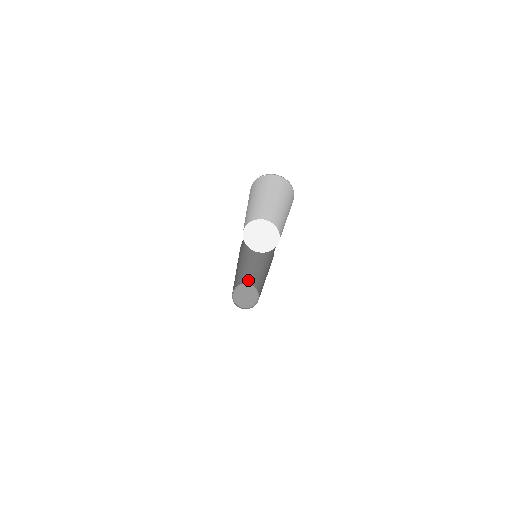
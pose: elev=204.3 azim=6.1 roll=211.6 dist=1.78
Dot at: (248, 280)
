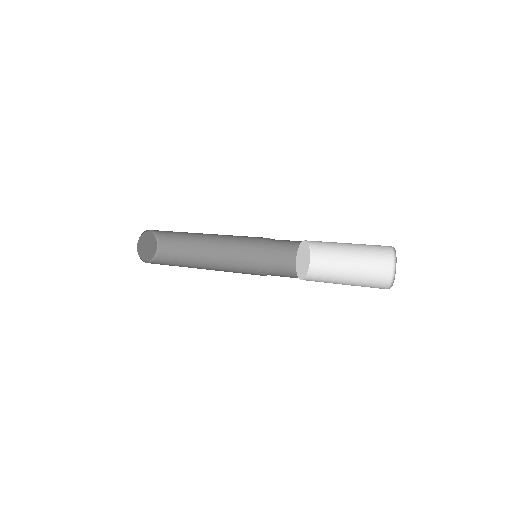
Dot at: (166, 235)
